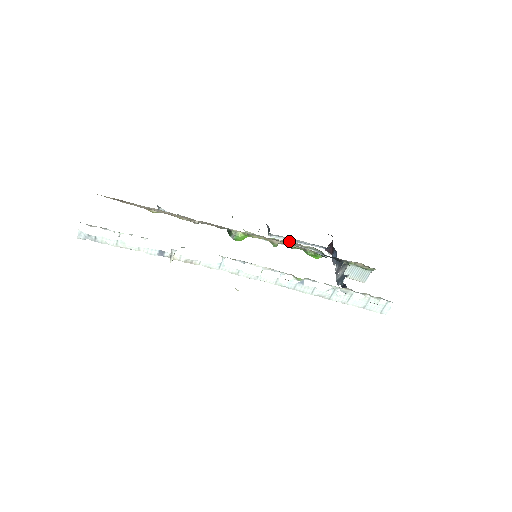
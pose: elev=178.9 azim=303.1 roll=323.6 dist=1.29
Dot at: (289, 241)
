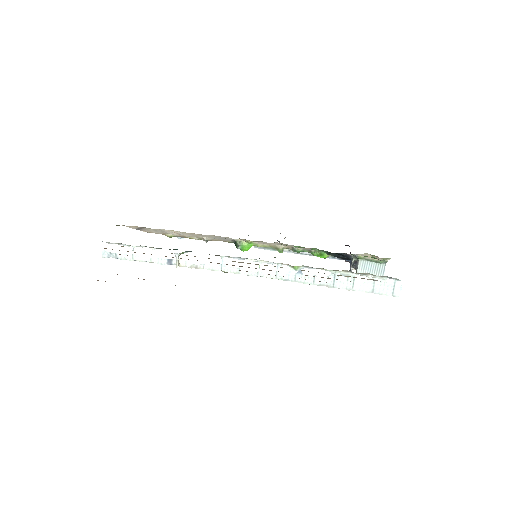
Dot at: occluded
